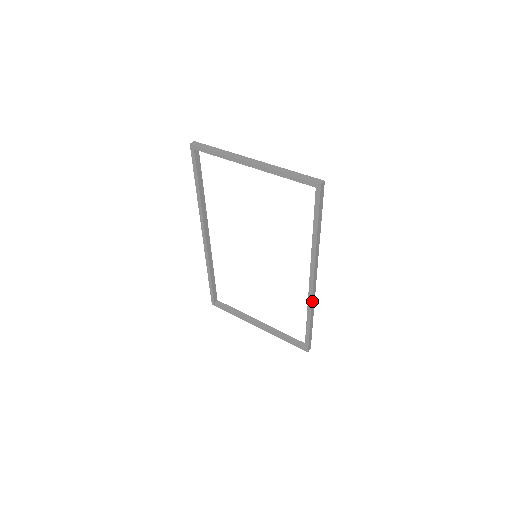
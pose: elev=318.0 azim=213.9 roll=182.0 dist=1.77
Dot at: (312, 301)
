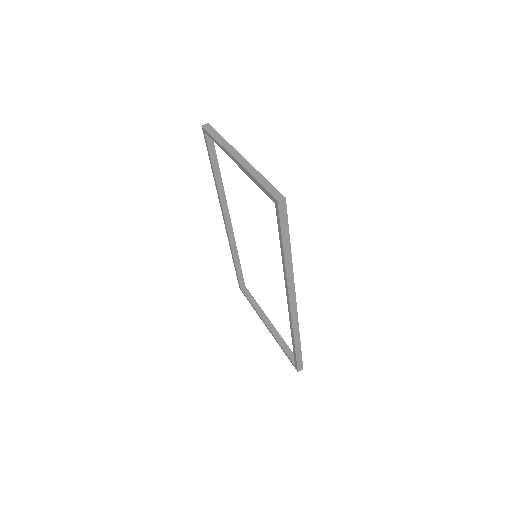
Dot at: (293, 322)
